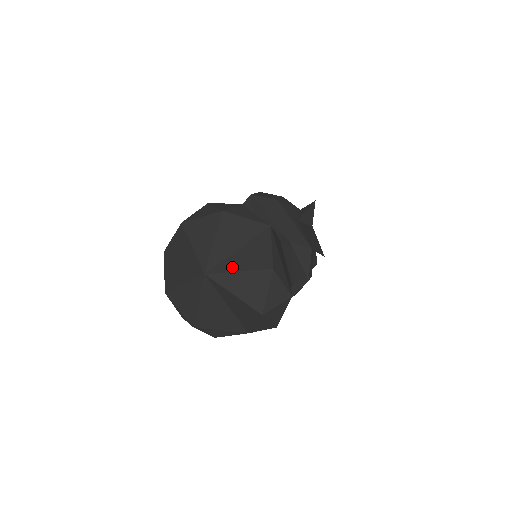
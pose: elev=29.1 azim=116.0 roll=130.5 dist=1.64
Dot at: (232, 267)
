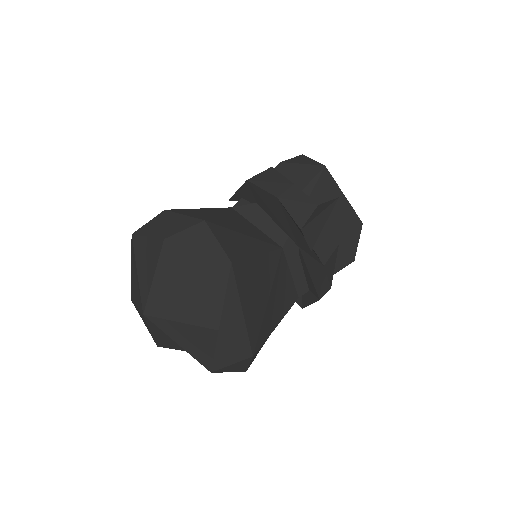
Dot at: (173, 314)
